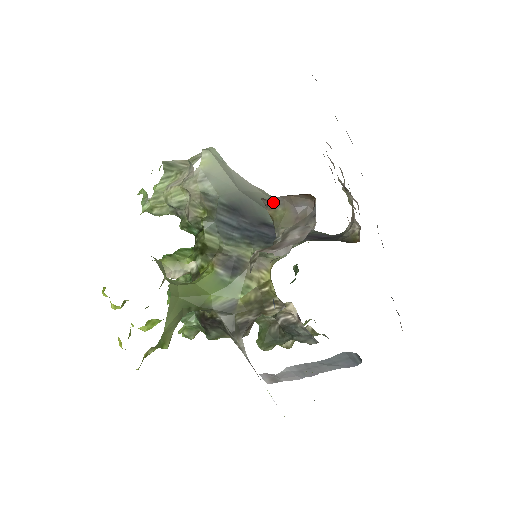
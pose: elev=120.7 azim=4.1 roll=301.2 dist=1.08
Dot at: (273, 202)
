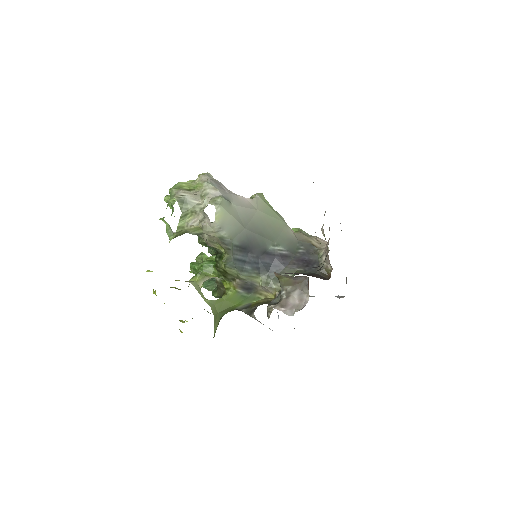
Dot at: (280, 274)
